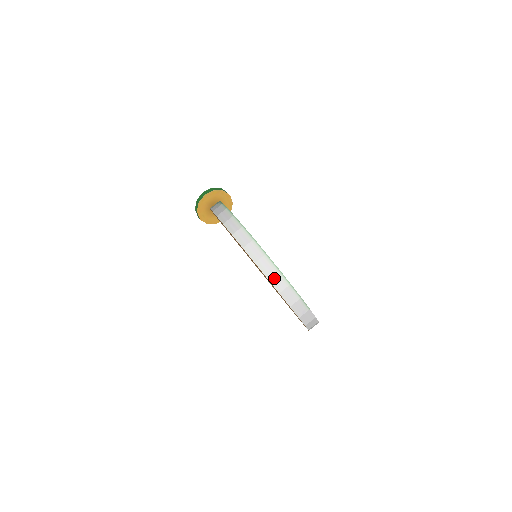
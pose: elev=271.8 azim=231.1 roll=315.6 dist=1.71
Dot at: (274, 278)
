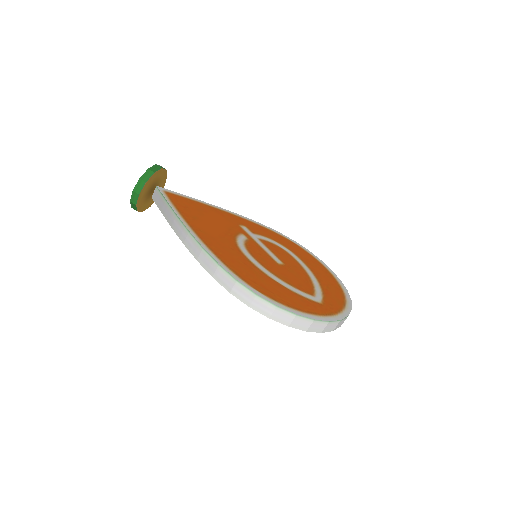
Dot at: (327, 328)
